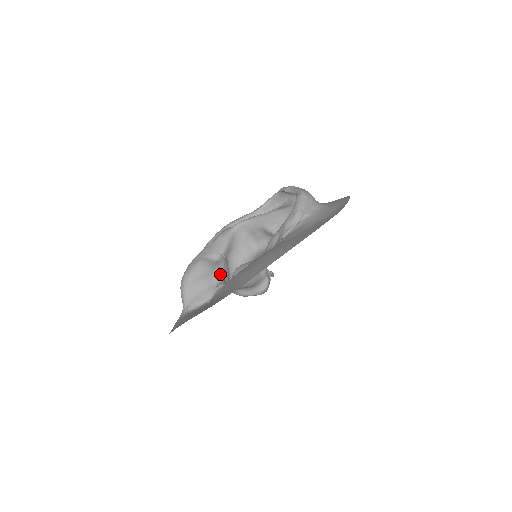
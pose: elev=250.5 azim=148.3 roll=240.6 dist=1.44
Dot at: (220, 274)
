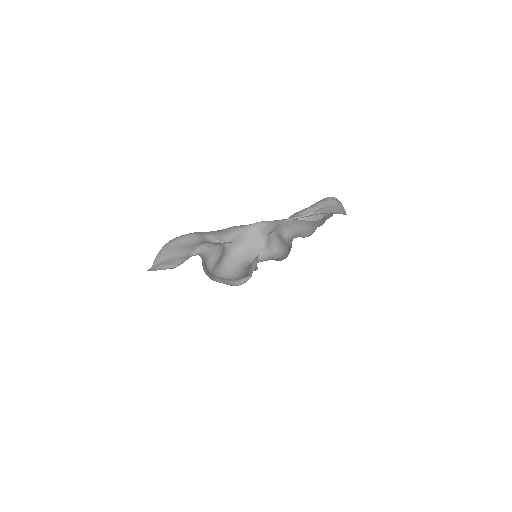
Dot at: (204, 250)
